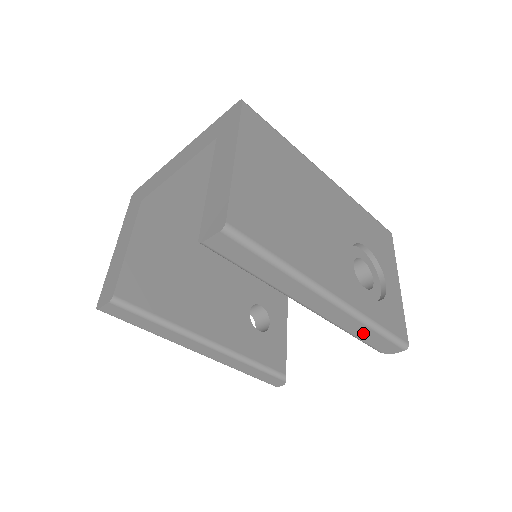
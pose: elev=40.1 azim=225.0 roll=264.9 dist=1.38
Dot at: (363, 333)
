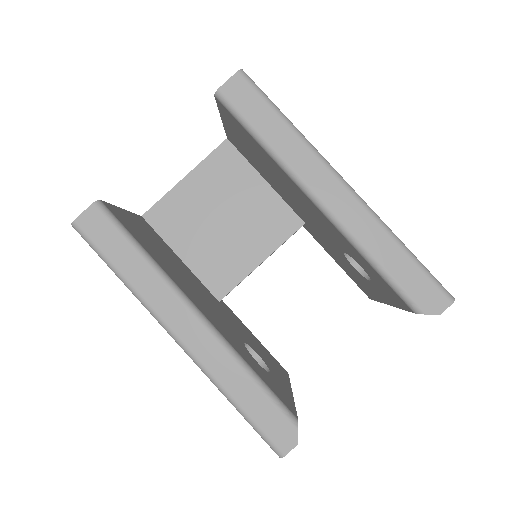
Dot at: (392, 259)
